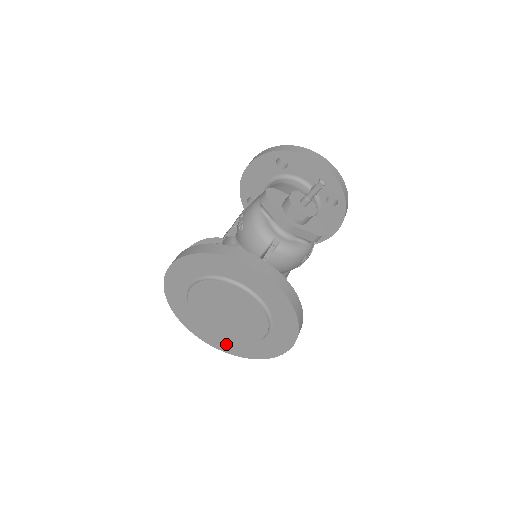
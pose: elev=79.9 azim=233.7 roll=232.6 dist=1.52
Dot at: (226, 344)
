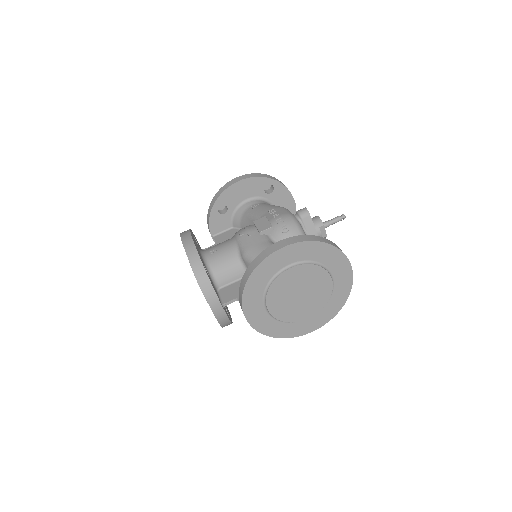
Dot at: (266, 323)
